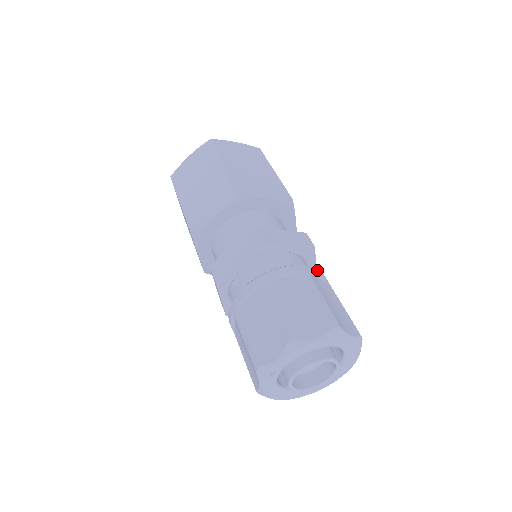
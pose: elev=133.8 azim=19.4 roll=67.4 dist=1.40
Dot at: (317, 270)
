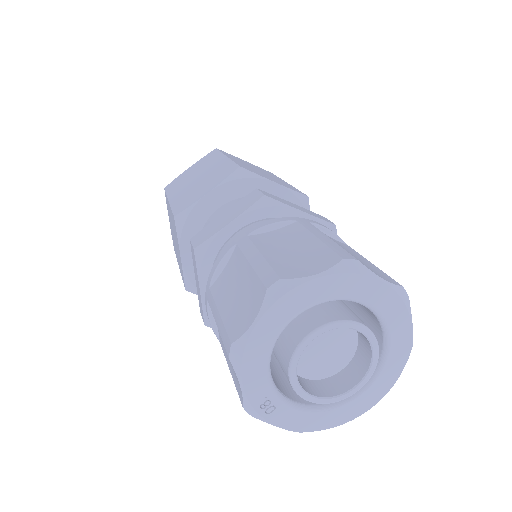
Dot at: (267, 222)
